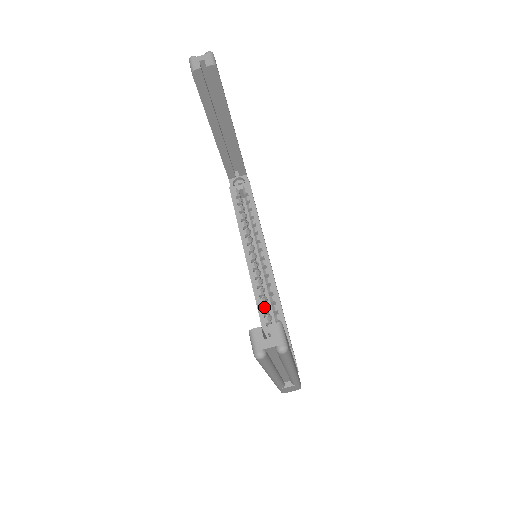
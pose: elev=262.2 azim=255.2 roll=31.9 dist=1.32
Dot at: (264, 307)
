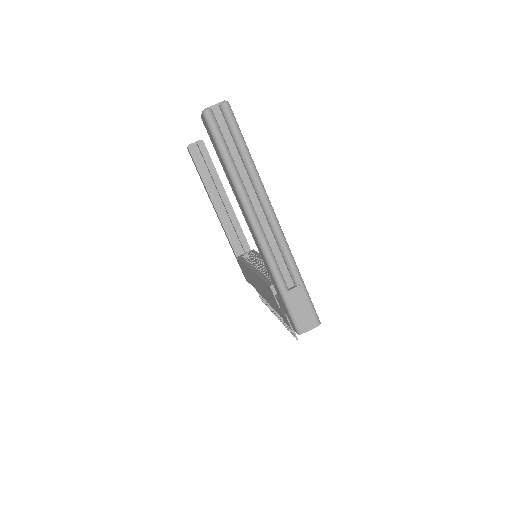
Dot at: occluded
